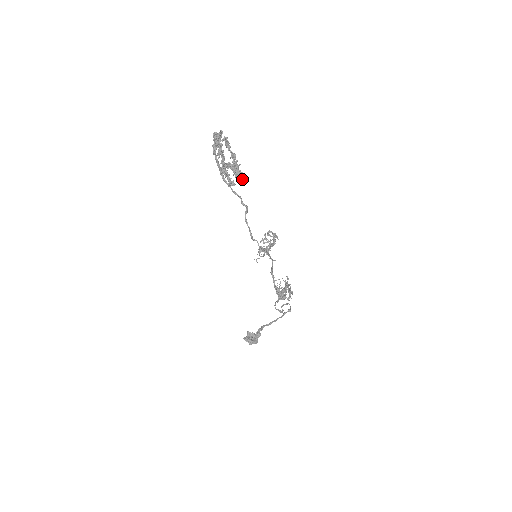
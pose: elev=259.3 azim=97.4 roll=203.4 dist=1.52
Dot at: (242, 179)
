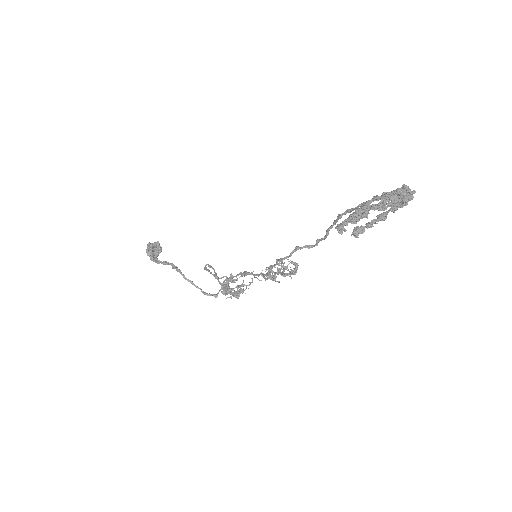
Dot at: occluded
